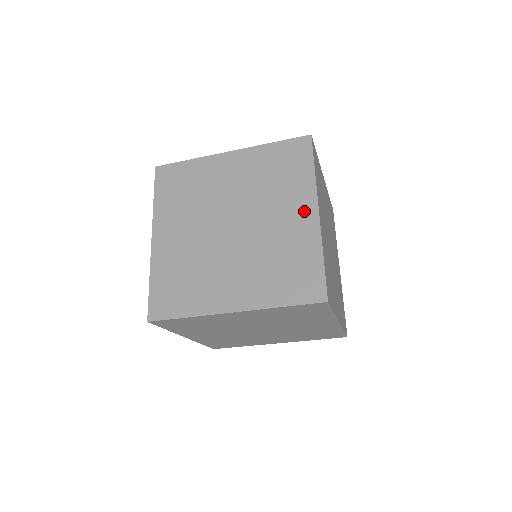
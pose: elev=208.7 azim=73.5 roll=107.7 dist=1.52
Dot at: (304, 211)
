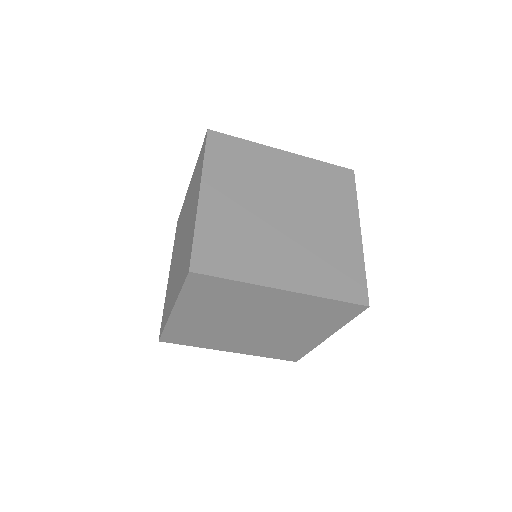
Dot at: (196, 199)
